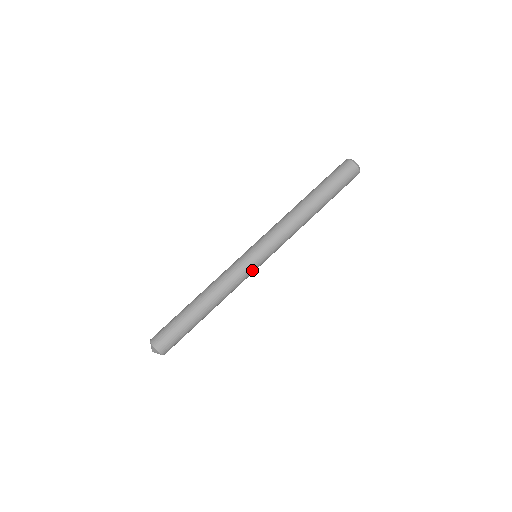
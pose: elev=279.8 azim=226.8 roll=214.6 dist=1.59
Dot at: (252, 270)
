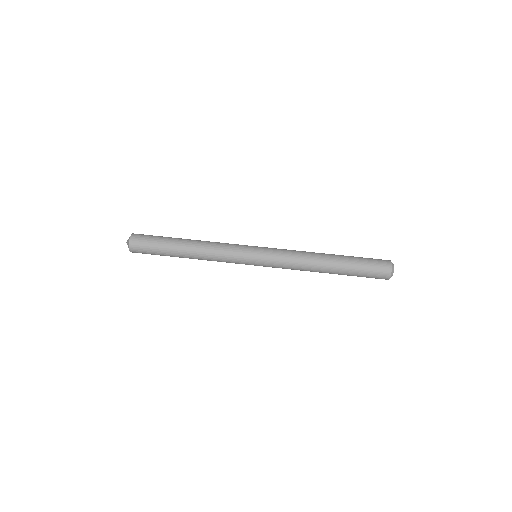
Dot at: occluded
